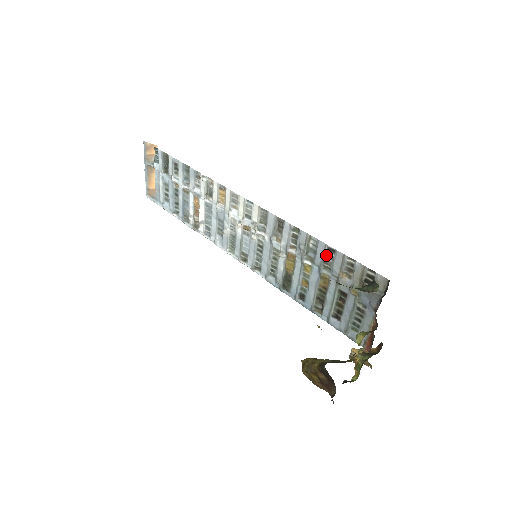
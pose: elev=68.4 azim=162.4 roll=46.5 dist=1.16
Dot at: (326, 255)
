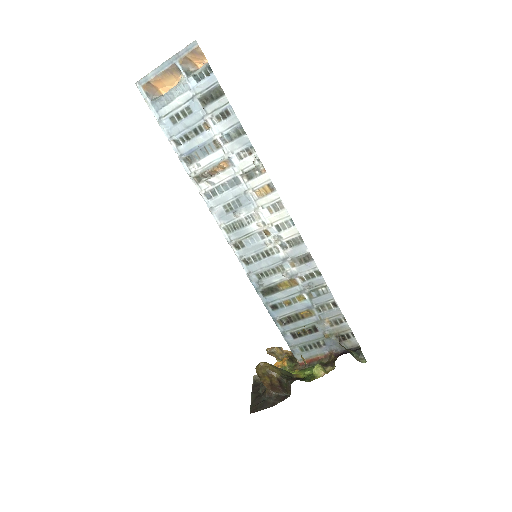
Dot at: (327, 304)
